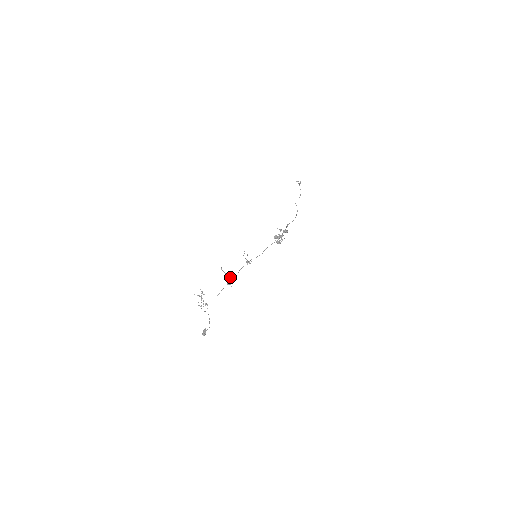
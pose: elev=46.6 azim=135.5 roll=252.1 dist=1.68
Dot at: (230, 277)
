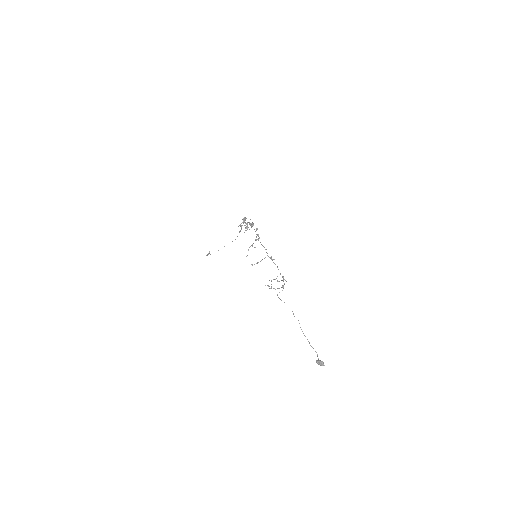
Dot at: (264, 258)
